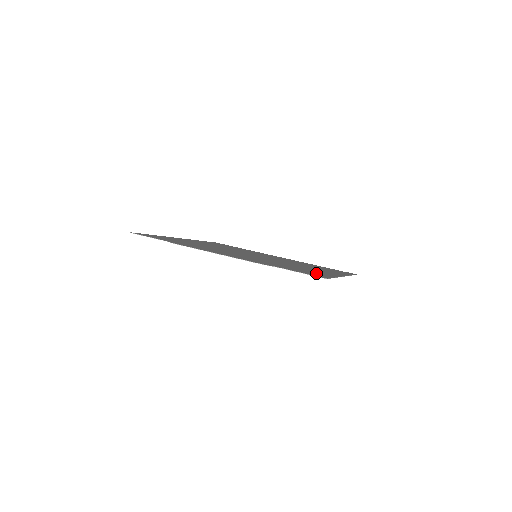
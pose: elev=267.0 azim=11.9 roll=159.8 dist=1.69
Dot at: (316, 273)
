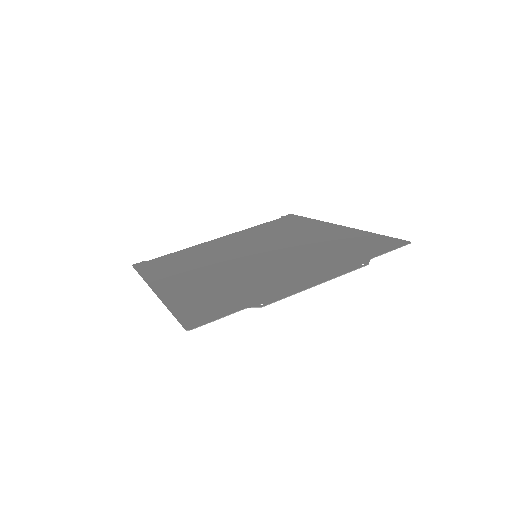
Dot at: (369, 241)
